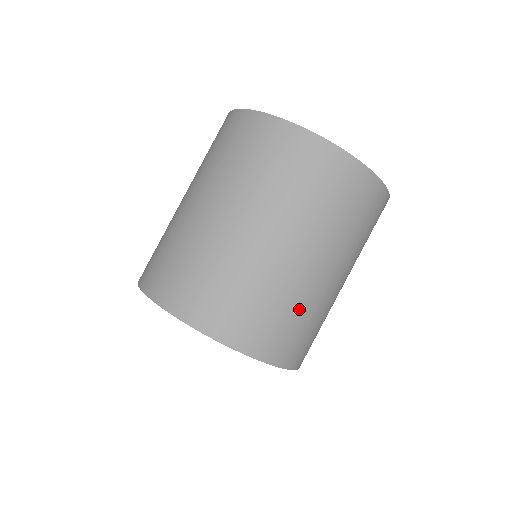
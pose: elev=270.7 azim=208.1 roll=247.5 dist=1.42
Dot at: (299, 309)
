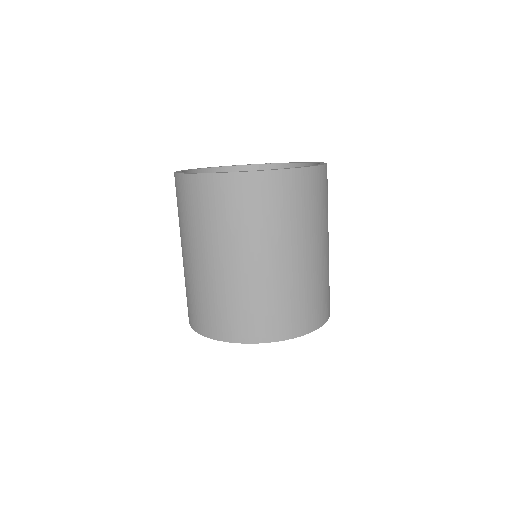
Dot at: (325, 280)
